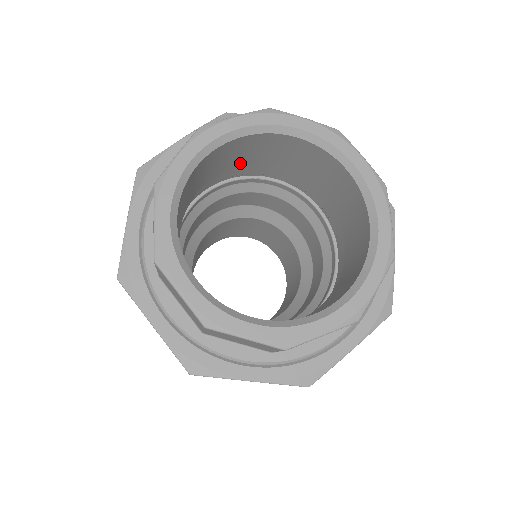
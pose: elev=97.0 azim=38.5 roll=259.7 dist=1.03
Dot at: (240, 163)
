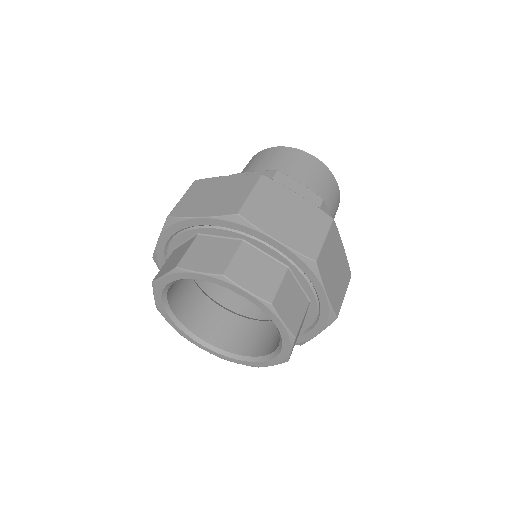
Dot at: occluded
